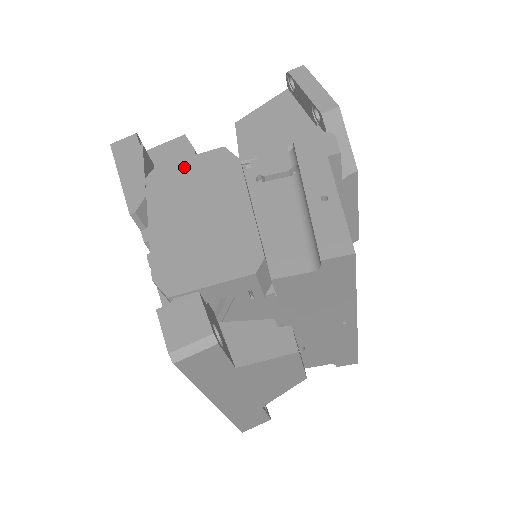
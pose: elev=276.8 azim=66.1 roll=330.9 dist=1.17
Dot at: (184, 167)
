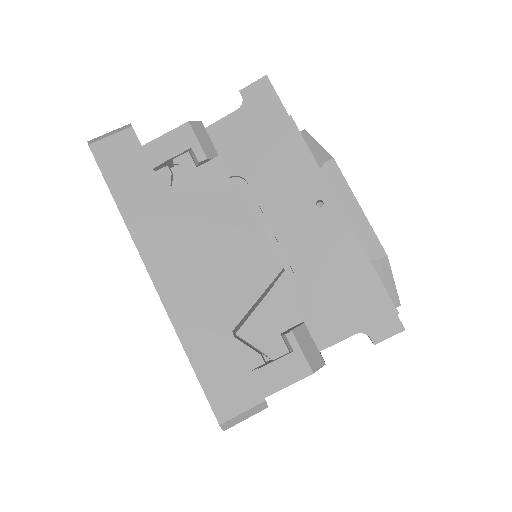
Dot at: occluded
